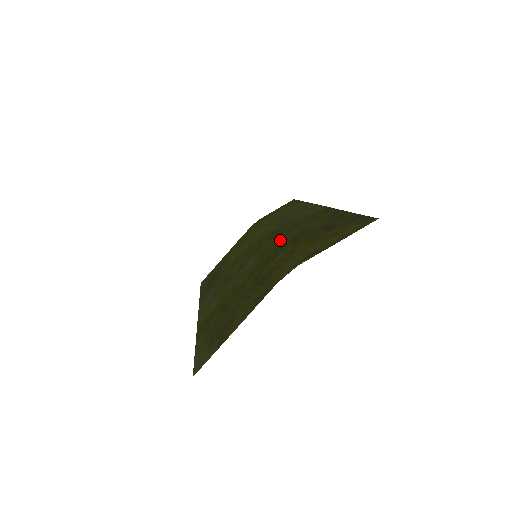
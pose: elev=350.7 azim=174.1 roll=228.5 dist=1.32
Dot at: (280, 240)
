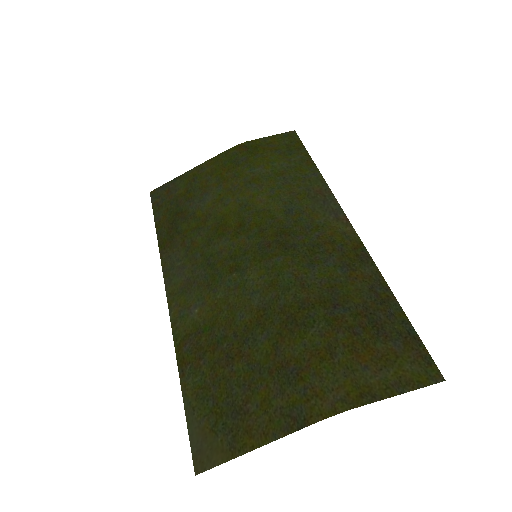
Dot at: (302, 279)
